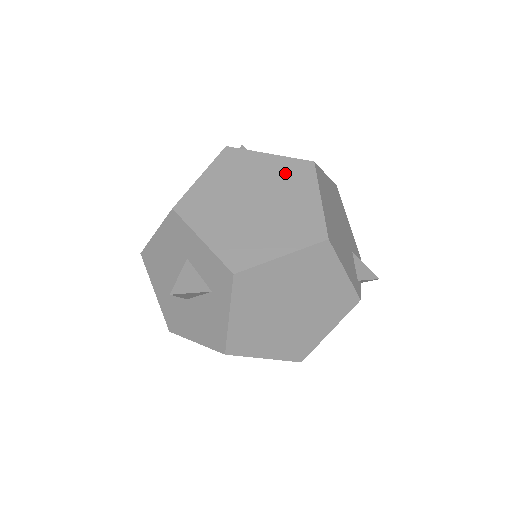
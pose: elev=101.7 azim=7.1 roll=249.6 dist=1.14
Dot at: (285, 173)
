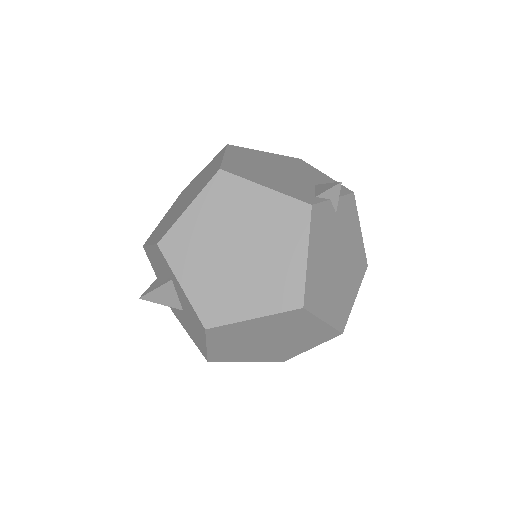
Dot at: (208, 167)
